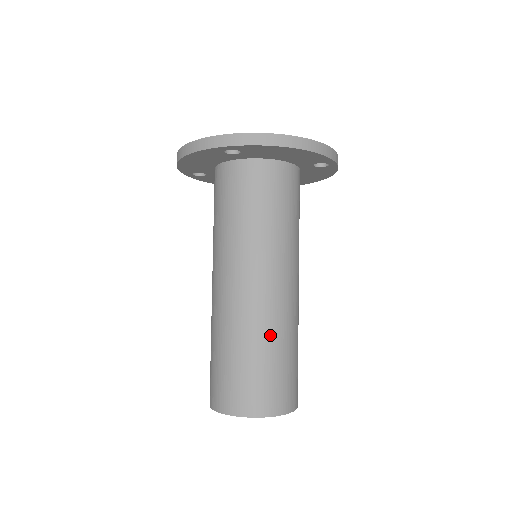
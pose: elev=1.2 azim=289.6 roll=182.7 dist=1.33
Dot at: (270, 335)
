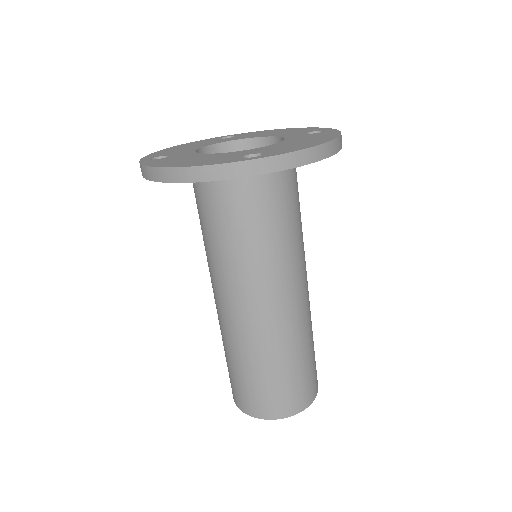
Dot at: (236, 350)
